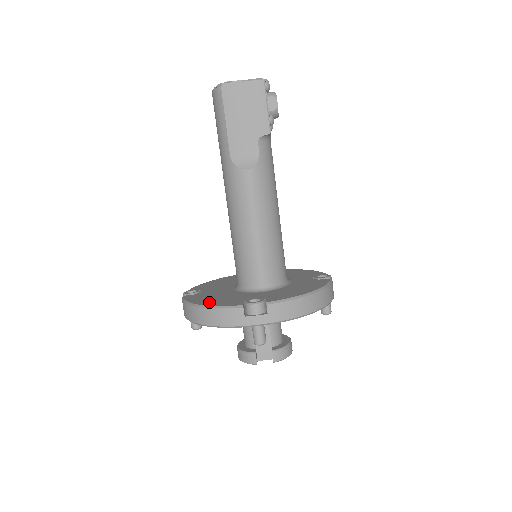
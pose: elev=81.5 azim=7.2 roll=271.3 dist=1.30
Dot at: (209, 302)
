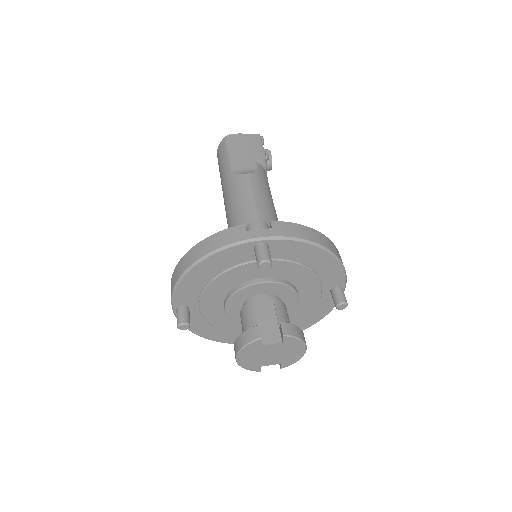
Dot at: occluded
